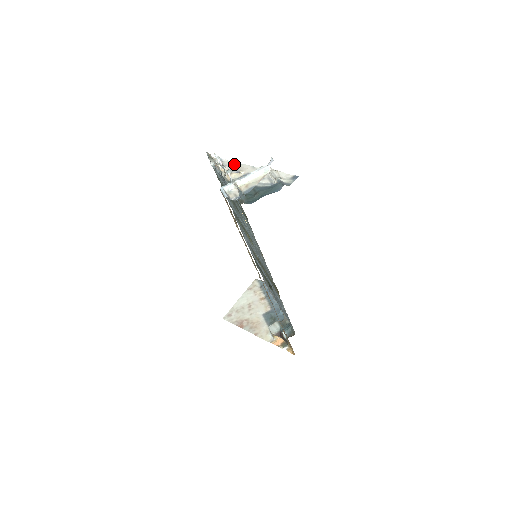
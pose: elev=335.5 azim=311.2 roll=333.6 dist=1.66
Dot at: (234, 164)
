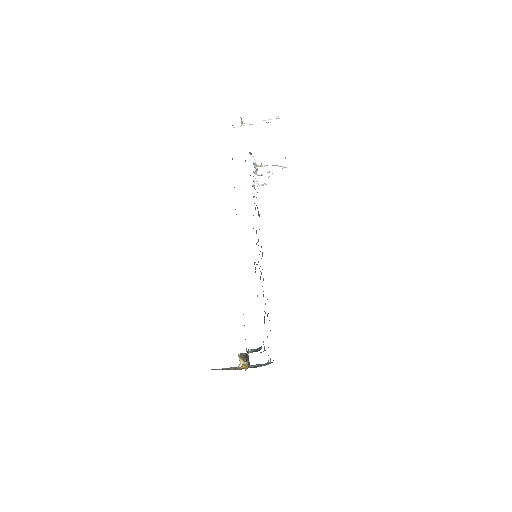
Dot at: occluded
